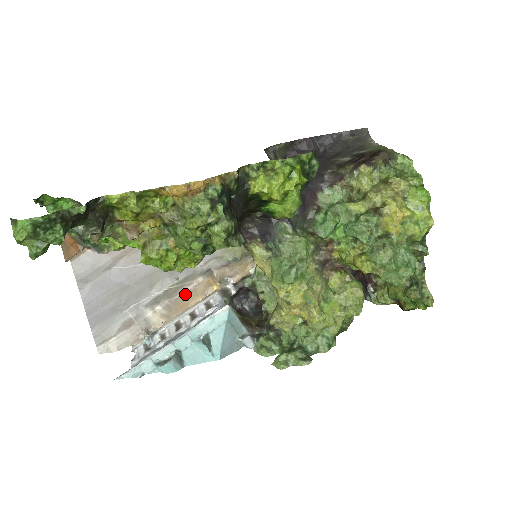
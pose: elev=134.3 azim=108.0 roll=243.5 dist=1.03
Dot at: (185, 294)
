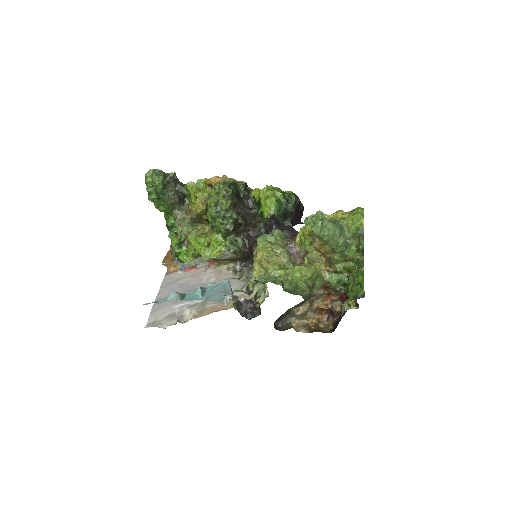
Dot at: (214, 306)
